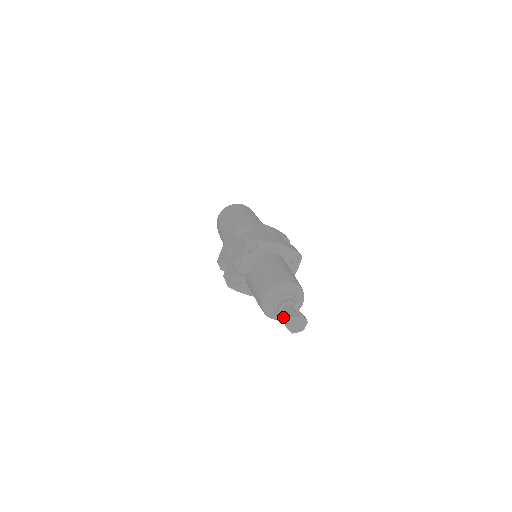
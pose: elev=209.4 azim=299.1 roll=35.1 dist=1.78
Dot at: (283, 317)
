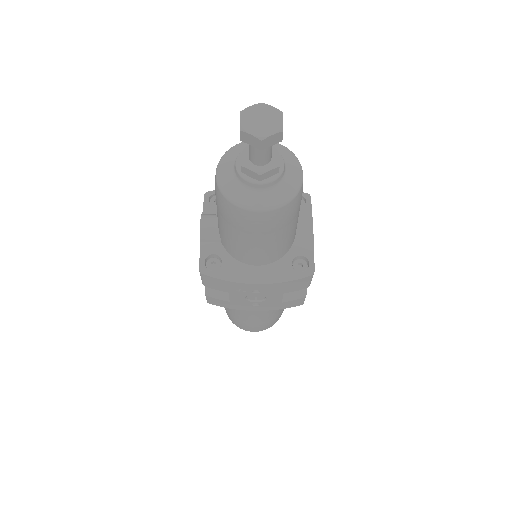
Dot at: (258, 174)
